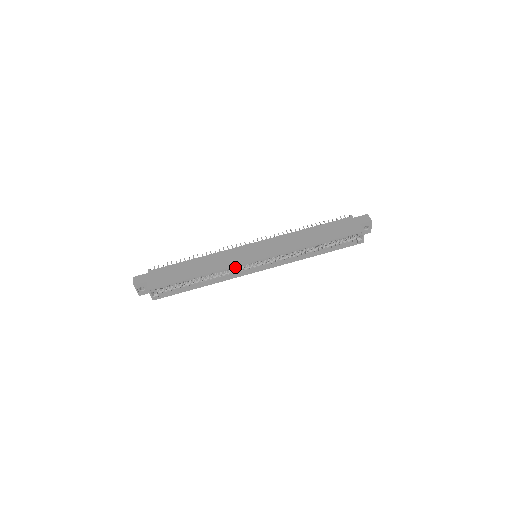
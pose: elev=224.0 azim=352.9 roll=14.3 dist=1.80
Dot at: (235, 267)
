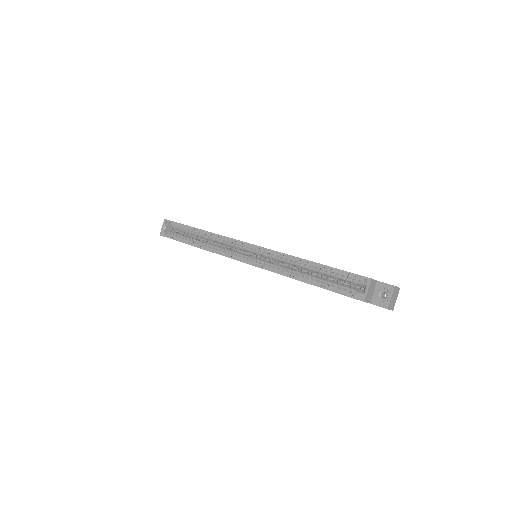
Dot at: (229, 242)
